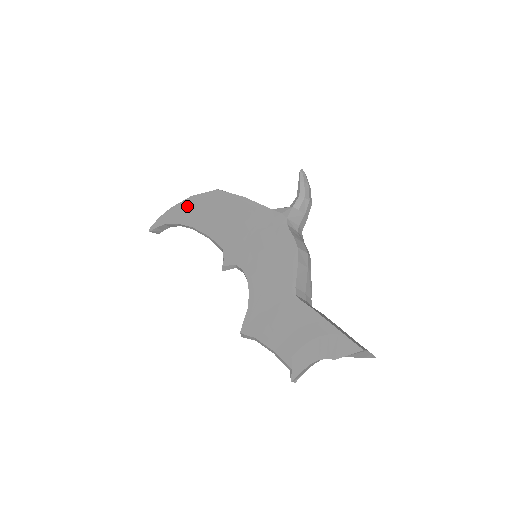
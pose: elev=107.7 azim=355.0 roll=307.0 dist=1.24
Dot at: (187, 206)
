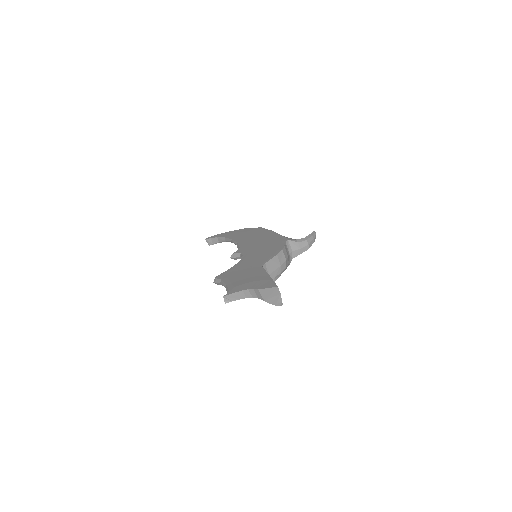
Dot at: (238, 231)
